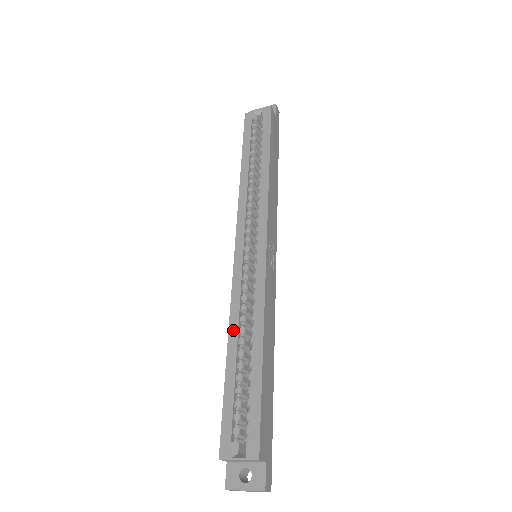
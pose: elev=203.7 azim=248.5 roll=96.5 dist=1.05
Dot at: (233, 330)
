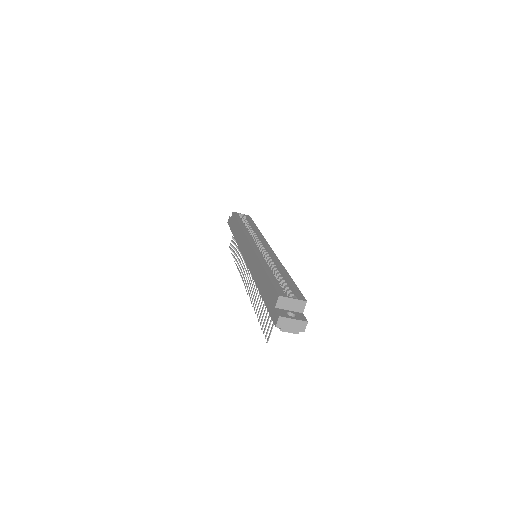
Dot at: (264, 263)
